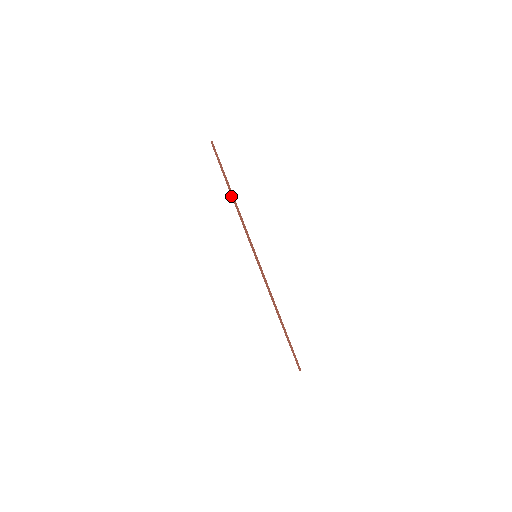
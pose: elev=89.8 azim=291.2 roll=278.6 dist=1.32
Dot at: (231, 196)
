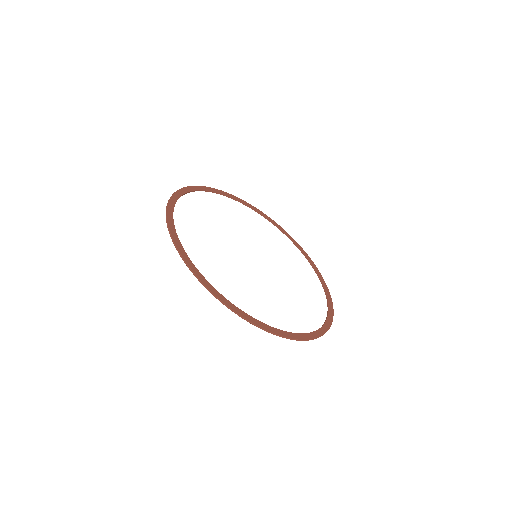
Dot at: occluded
